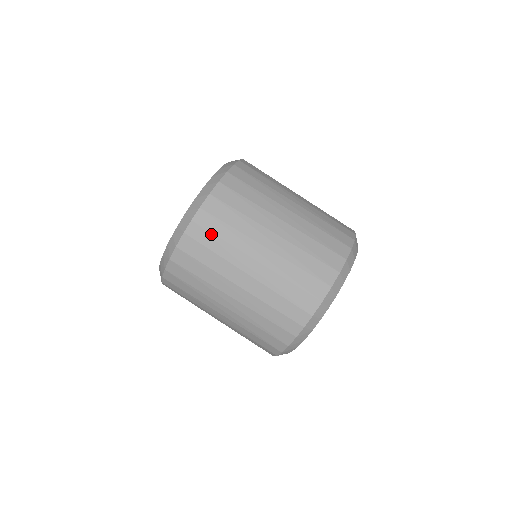
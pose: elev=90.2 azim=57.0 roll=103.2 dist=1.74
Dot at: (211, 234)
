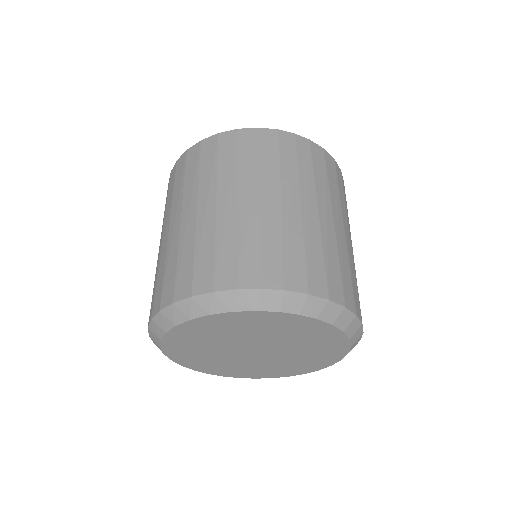
Dot at: (295, 153)
